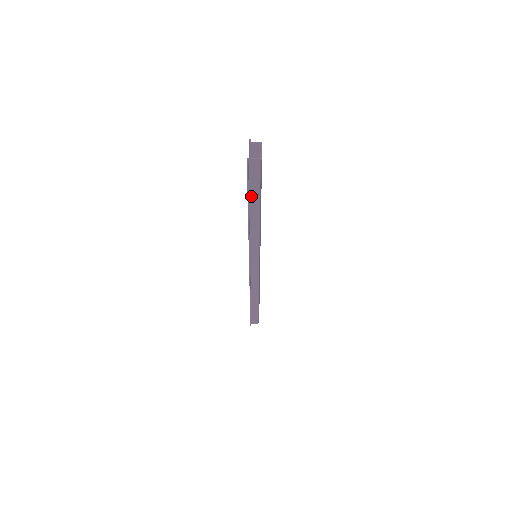
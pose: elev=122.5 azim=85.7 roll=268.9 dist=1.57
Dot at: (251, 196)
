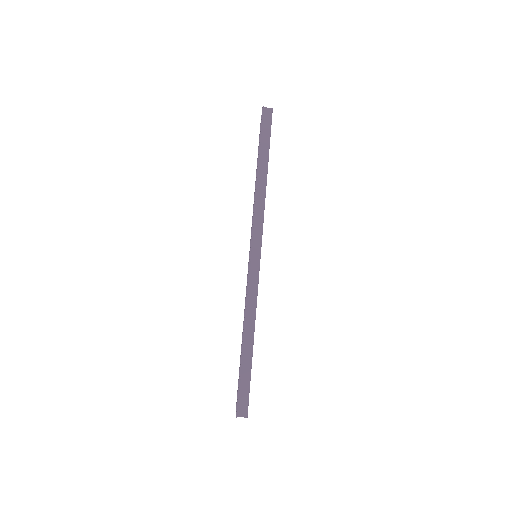
Dot at: occluded
